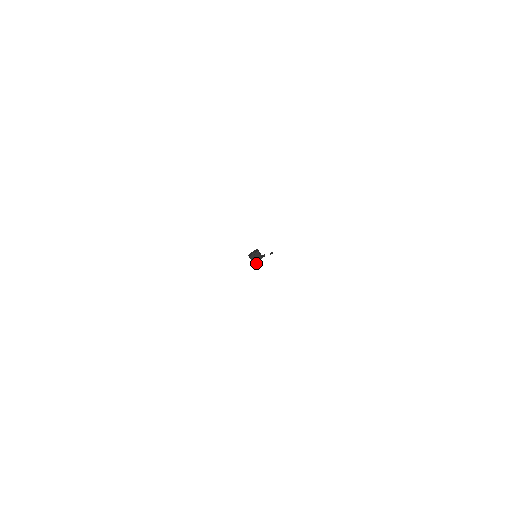
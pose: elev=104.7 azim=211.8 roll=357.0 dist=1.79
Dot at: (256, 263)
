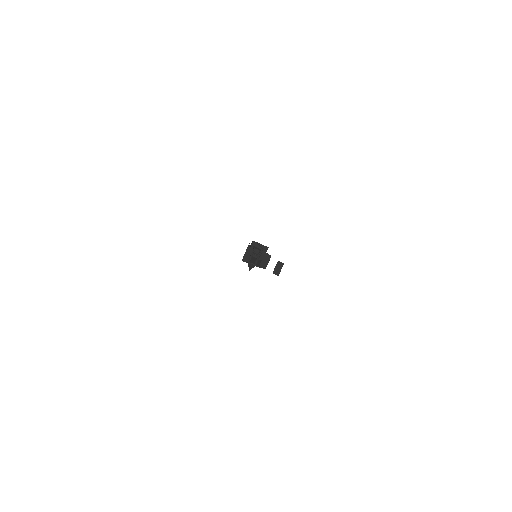
Dot at: (247, 258)
